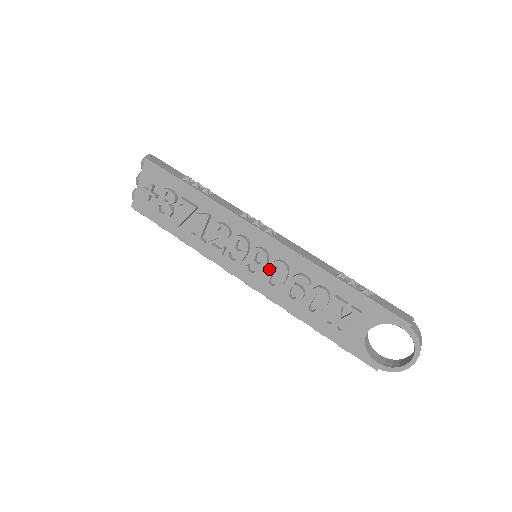
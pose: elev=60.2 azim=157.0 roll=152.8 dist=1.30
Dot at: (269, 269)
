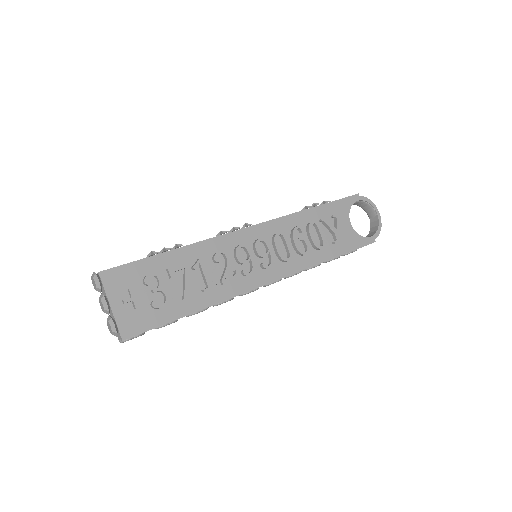
Dot at: (277, 247)
